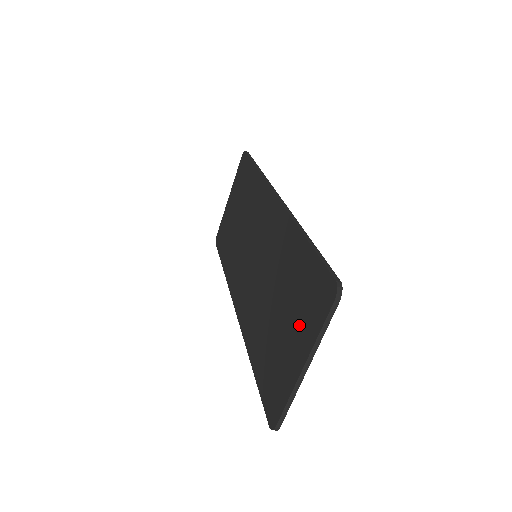
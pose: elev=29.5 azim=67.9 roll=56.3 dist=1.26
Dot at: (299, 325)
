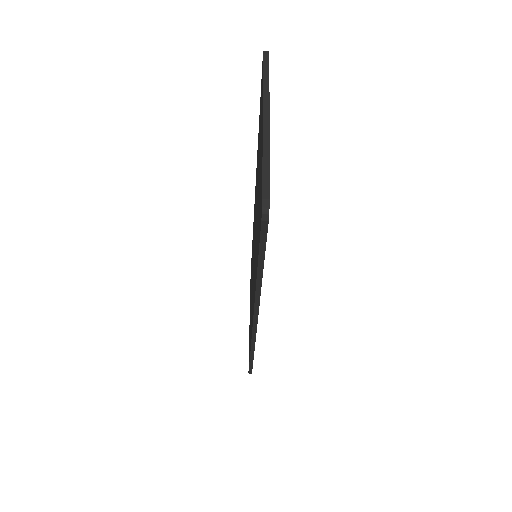
Dot at: occluded
